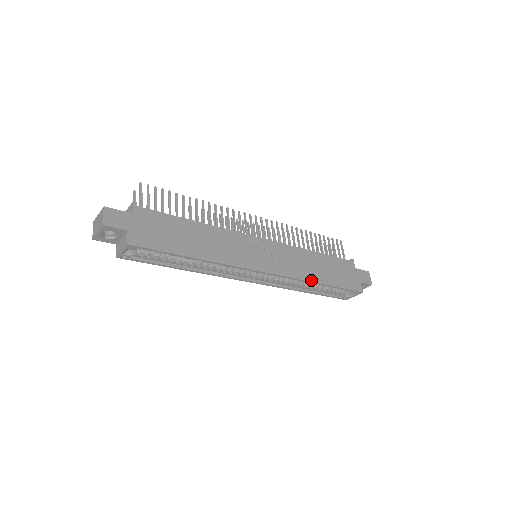
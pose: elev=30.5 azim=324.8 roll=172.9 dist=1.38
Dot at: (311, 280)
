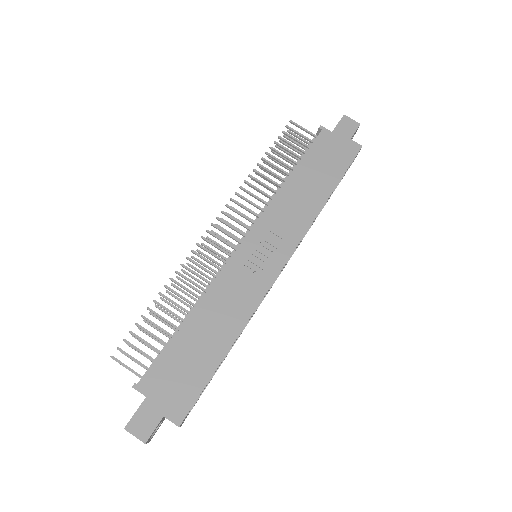
Dot at: (318, 210)
